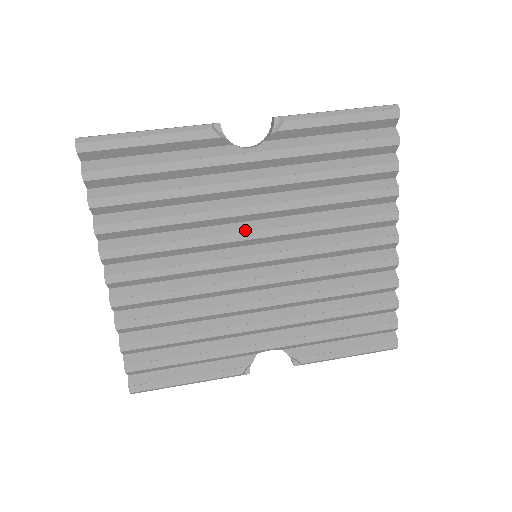
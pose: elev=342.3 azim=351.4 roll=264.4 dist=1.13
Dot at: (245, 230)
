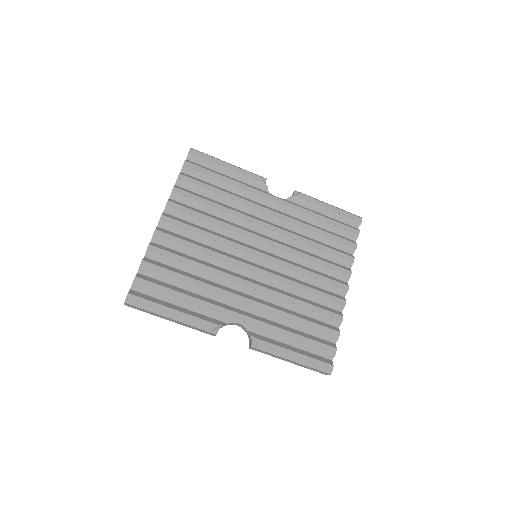
Dot at: (257, 234)
